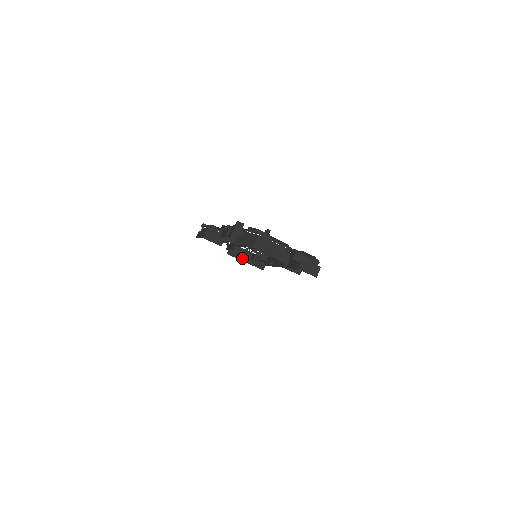
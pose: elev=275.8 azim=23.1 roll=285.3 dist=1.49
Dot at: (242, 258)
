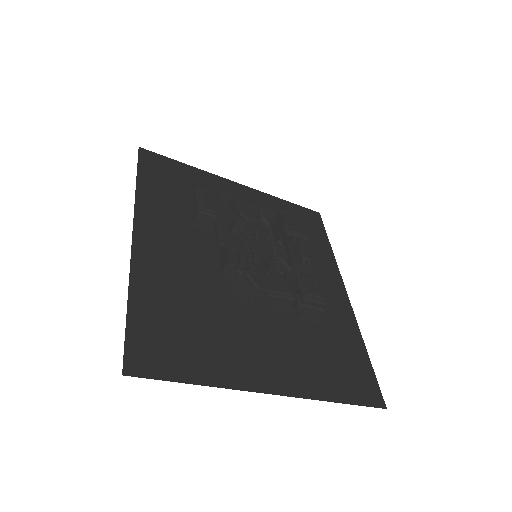
Dot at: occluded
